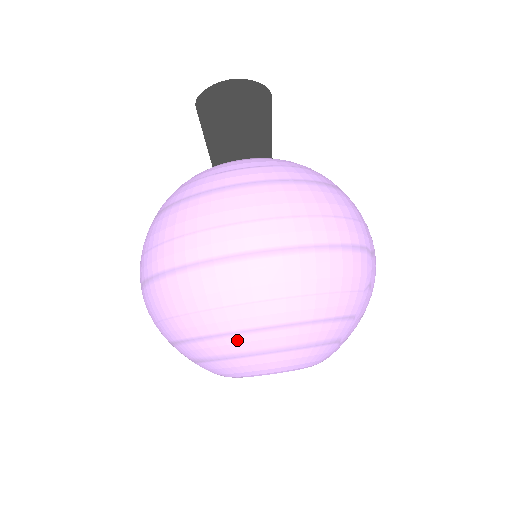
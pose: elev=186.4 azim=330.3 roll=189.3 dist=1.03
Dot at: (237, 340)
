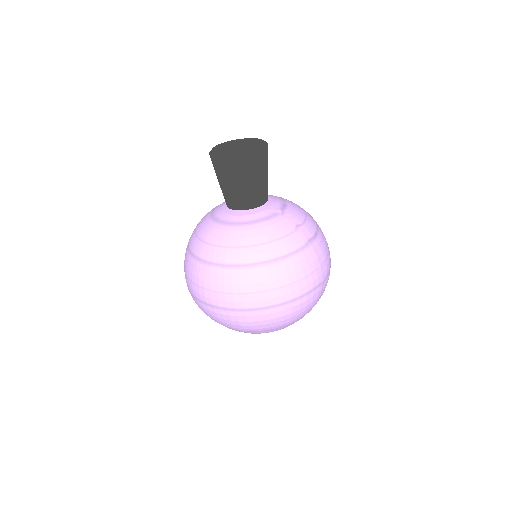
Dot at: occluded
